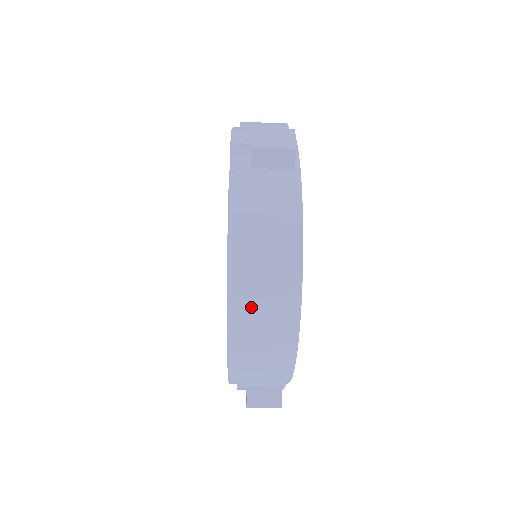
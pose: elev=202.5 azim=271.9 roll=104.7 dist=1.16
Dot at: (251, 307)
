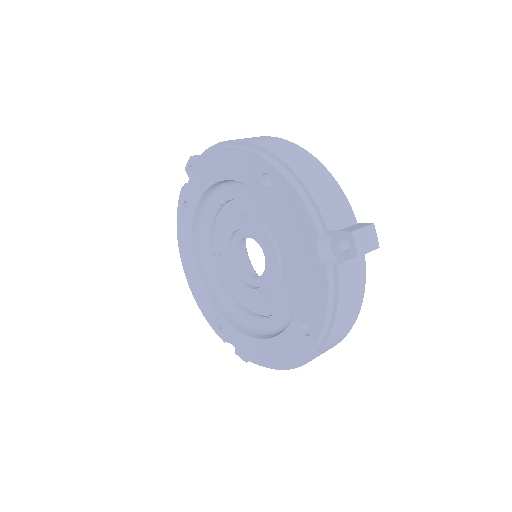
Dot at: (324, 351)
